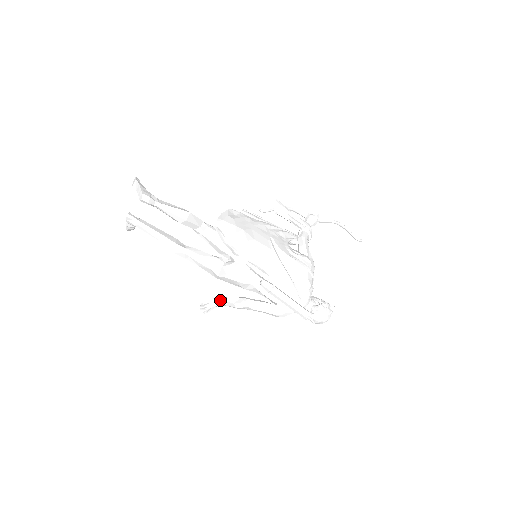
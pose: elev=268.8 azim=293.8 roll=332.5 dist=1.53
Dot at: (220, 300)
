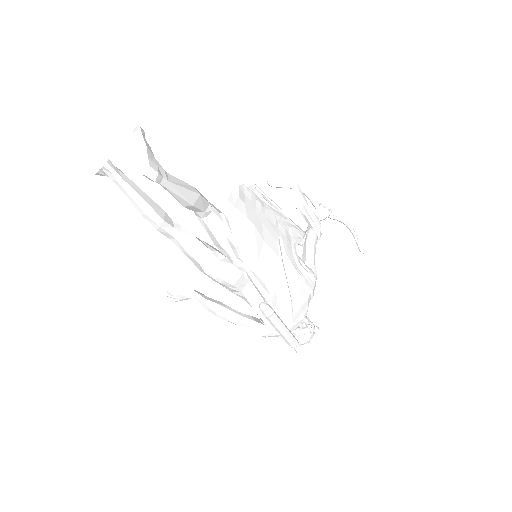
Dot at: (198, 298)
